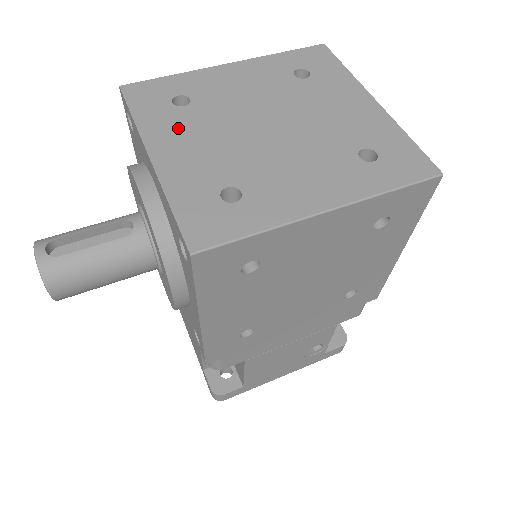
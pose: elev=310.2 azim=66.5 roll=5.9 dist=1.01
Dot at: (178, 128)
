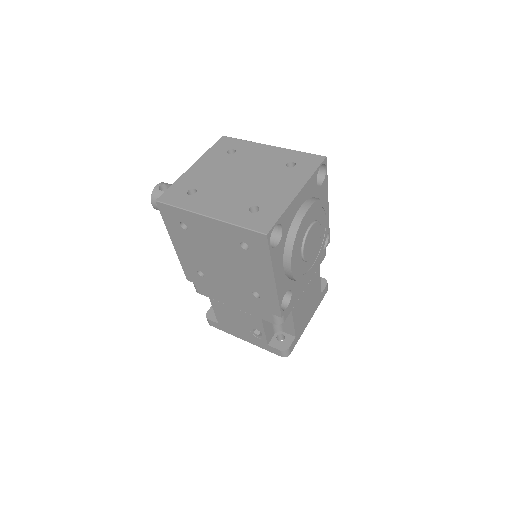
Dot at: (214, 161)
